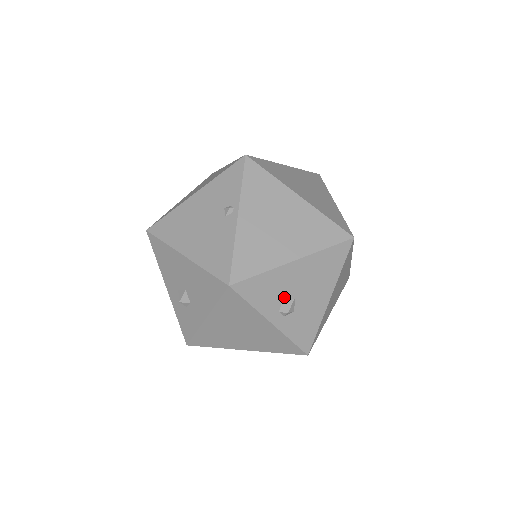
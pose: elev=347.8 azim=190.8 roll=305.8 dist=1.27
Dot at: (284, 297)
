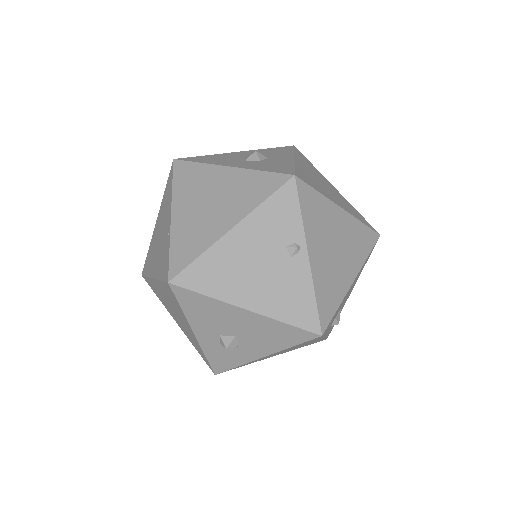
Dot at: (338, 313)
